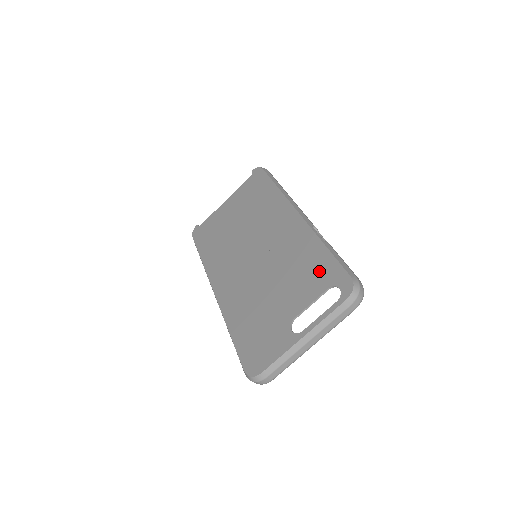
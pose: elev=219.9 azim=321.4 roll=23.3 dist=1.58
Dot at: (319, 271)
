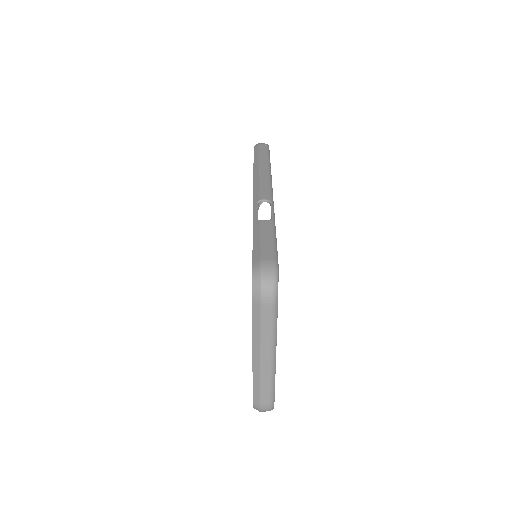
Dot at: occluded
